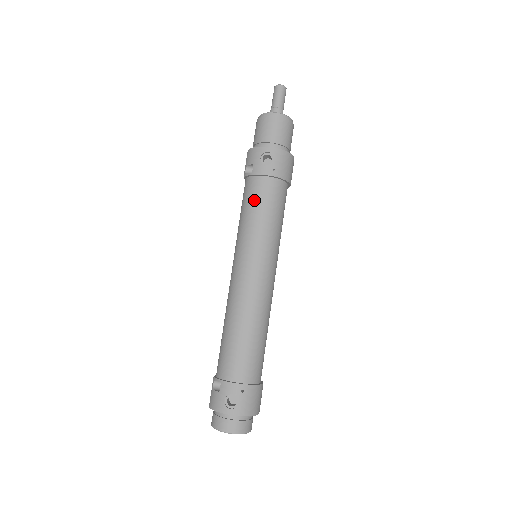
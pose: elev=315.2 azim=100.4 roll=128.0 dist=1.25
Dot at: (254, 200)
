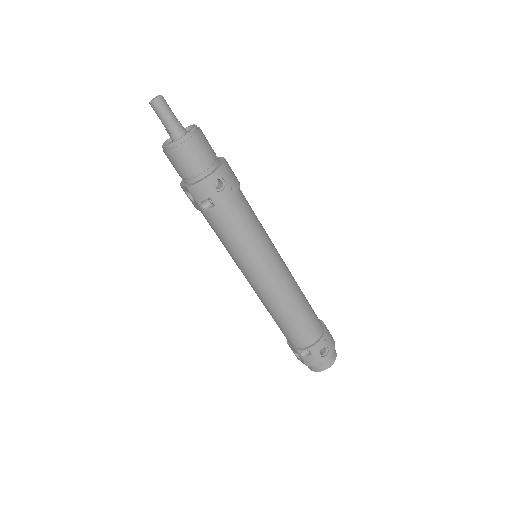
Dot at: (234, 225)
